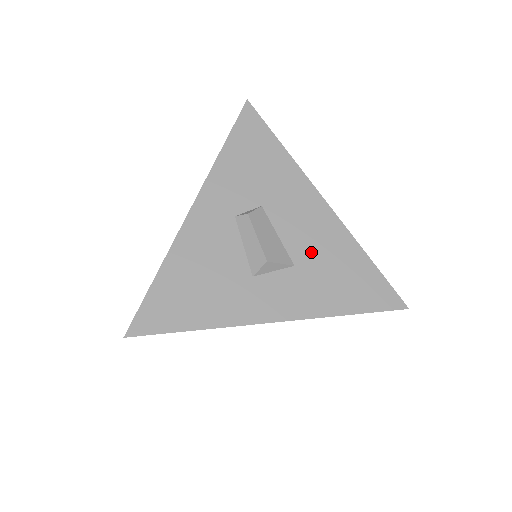
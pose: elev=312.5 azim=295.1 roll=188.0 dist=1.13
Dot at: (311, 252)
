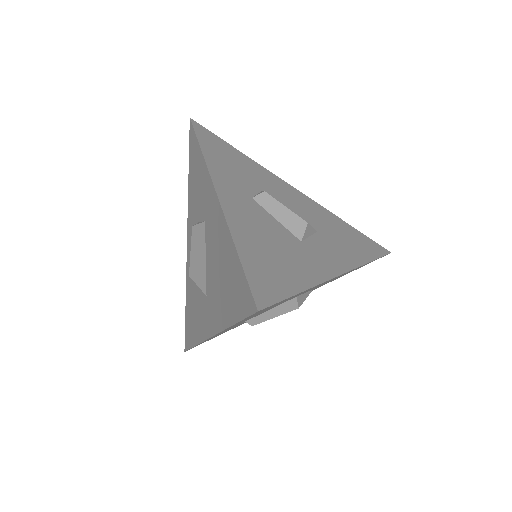
Dot at: (317, 221)
